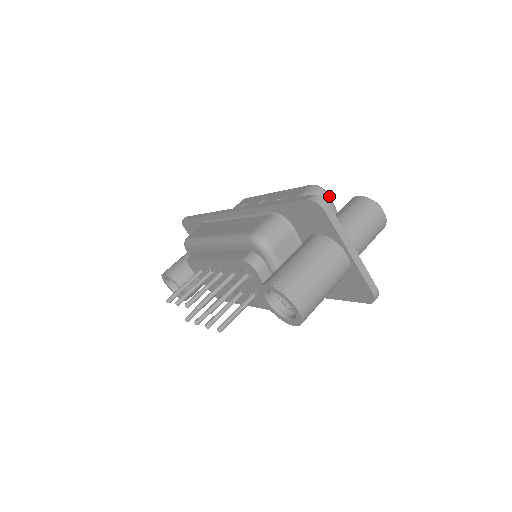
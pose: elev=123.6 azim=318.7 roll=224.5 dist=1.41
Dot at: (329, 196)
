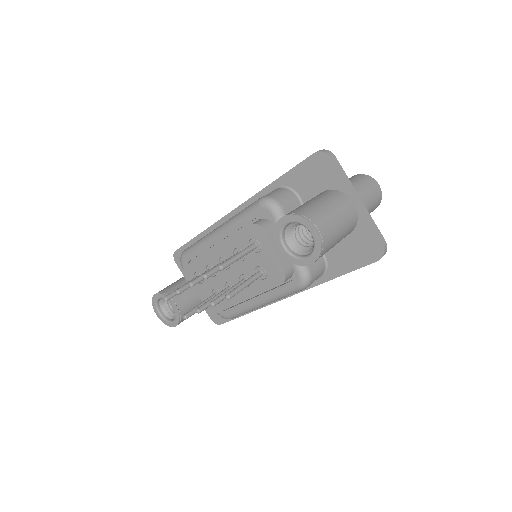
Dot at: occluded
